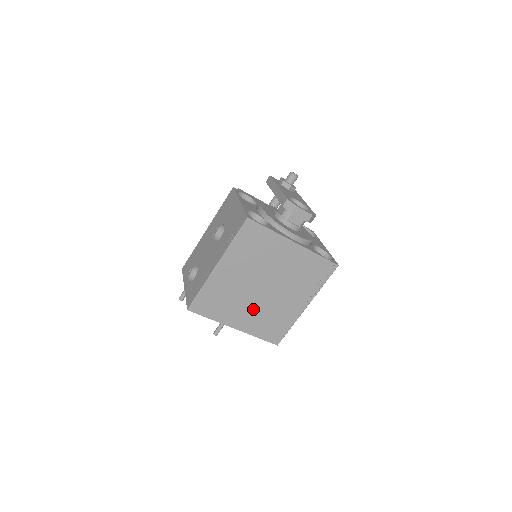
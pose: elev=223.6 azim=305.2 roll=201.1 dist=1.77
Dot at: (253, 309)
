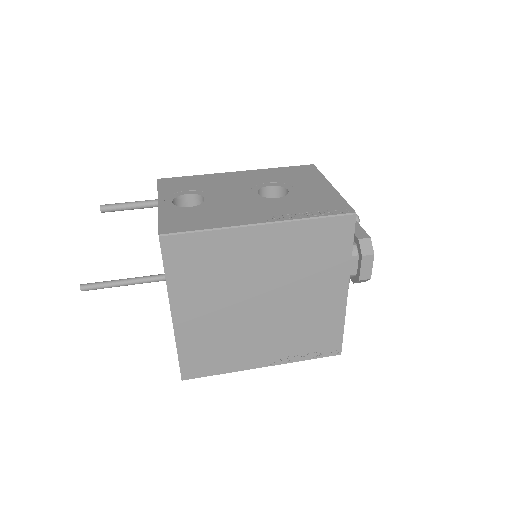
Dot at: (220, 315)
